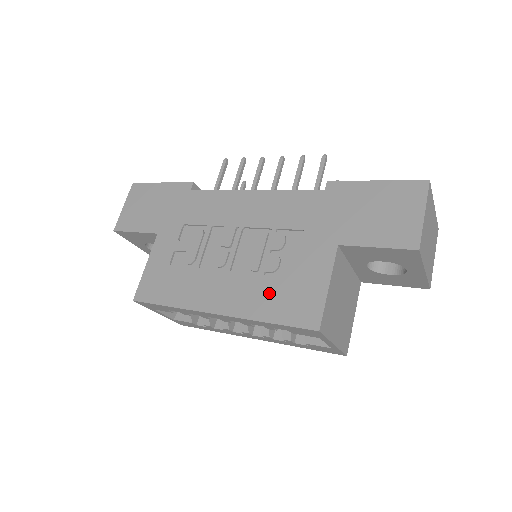
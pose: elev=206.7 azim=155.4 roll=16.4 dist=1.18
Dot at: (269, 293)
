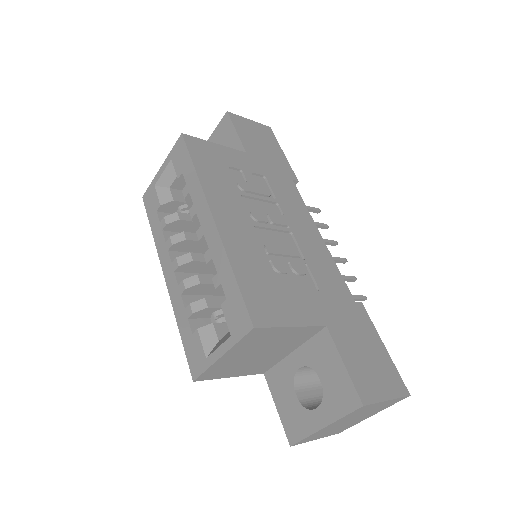
Dot at: (258, 268)
